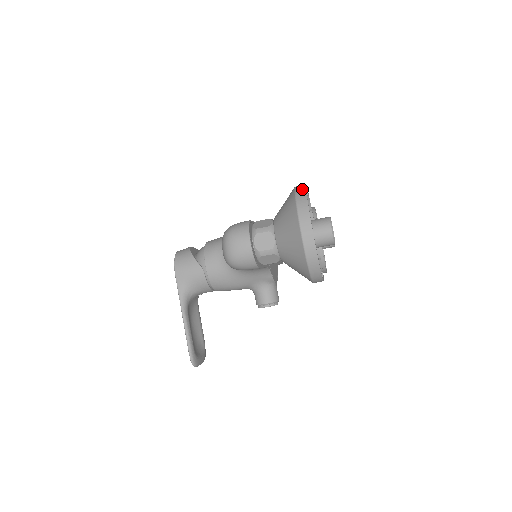
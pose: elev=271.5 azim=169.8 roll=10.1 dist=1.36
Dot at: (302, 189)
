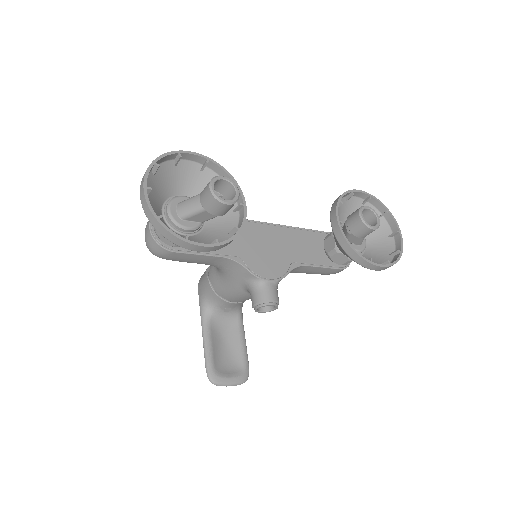
Dot at: (165, 155)
